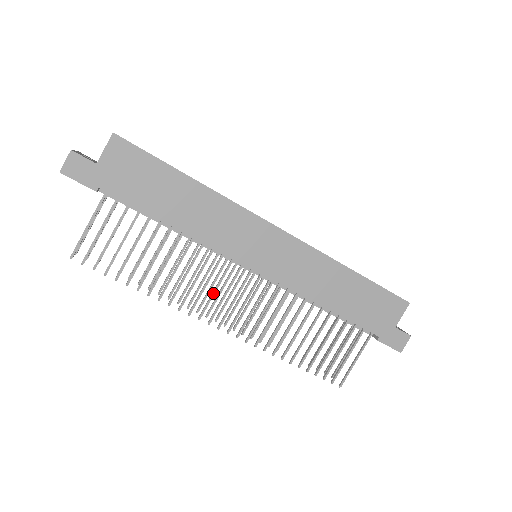
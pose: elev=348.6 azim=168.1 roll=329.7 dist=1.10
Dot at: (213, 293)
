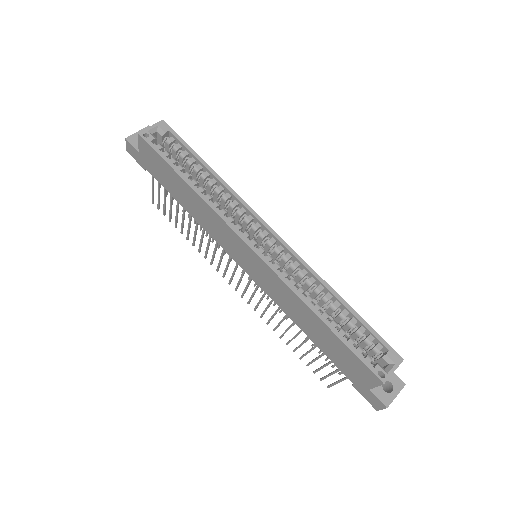
Dot at: (226, 267)
